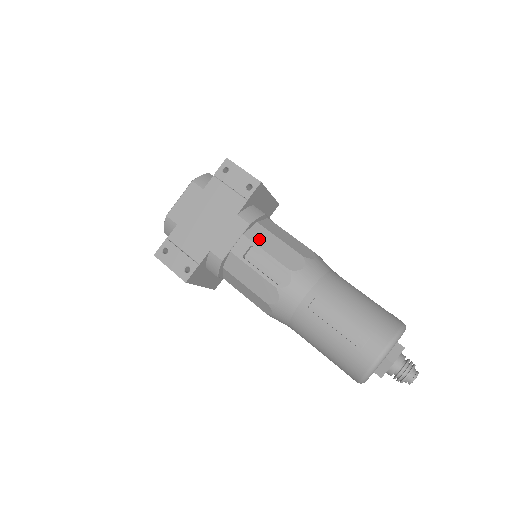
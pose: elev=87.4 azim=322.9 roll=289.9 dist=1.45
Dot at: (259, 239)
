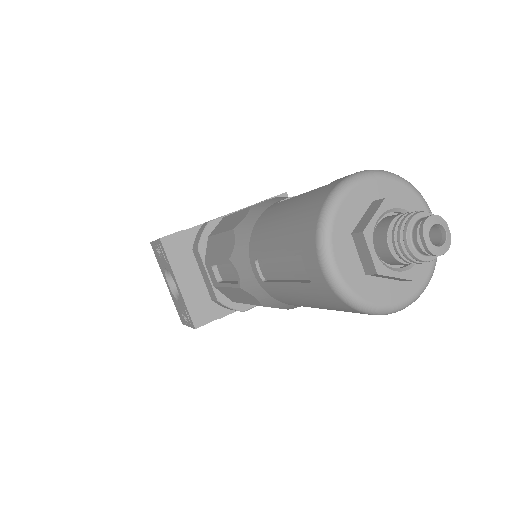
Dot at: occluded
